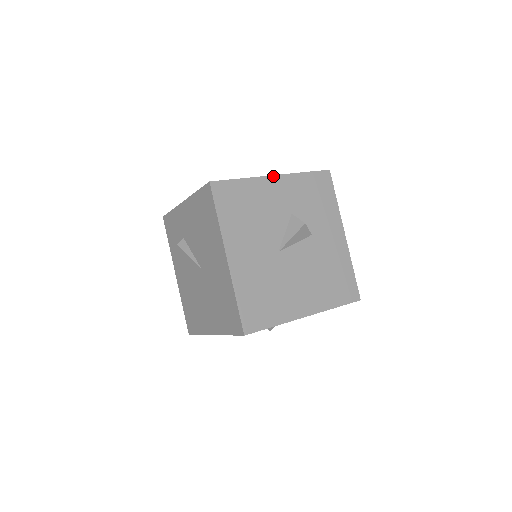
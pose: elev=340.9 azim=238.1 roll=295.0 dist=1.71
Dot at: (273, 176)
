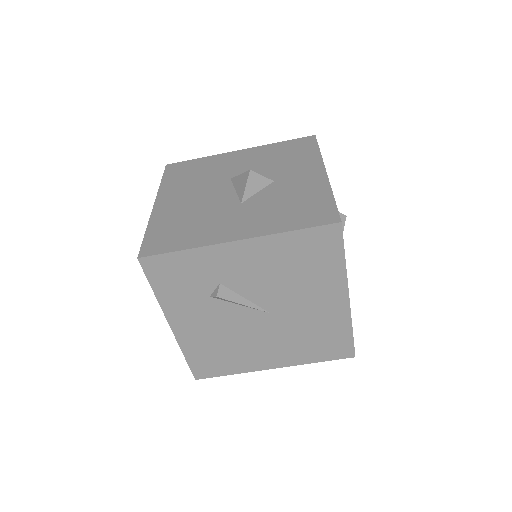
Dot at: occluded
